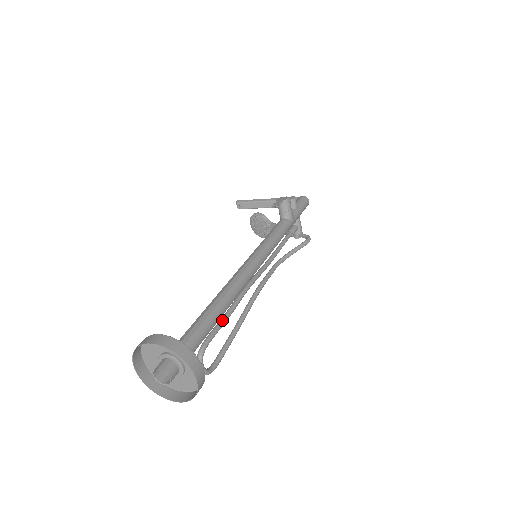
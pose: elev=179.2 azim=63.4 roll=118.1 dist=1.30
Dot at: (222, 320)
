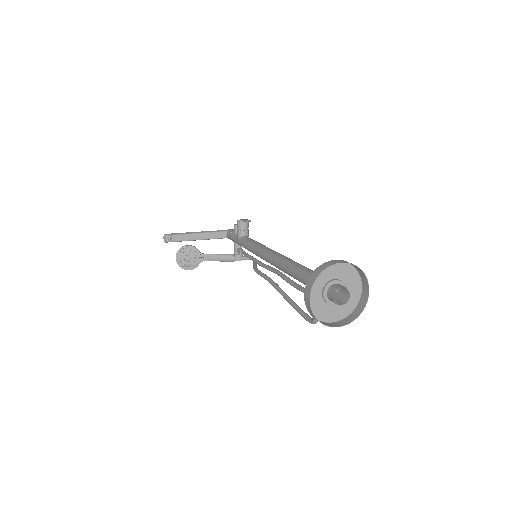
Dot at: (298, 284)
